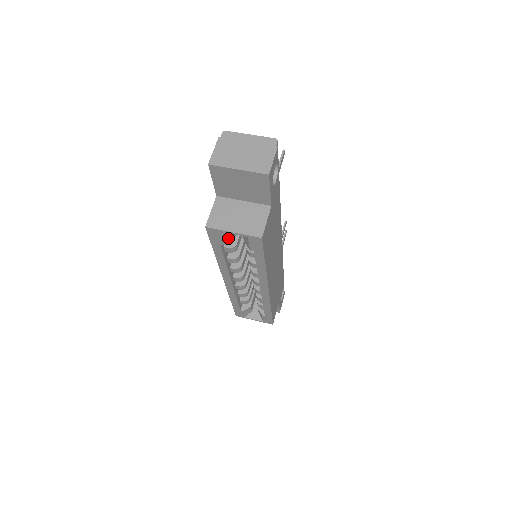
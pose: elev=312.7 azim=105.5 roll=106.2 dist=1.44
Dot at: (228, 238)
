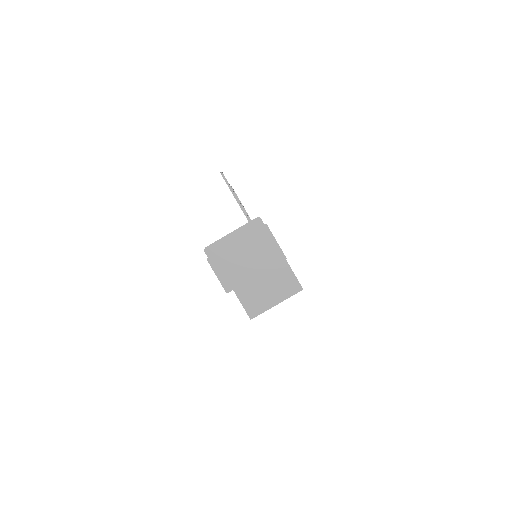
Dot at: occluded
